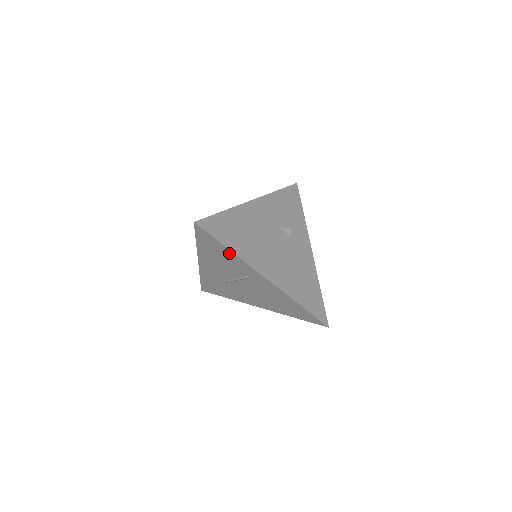
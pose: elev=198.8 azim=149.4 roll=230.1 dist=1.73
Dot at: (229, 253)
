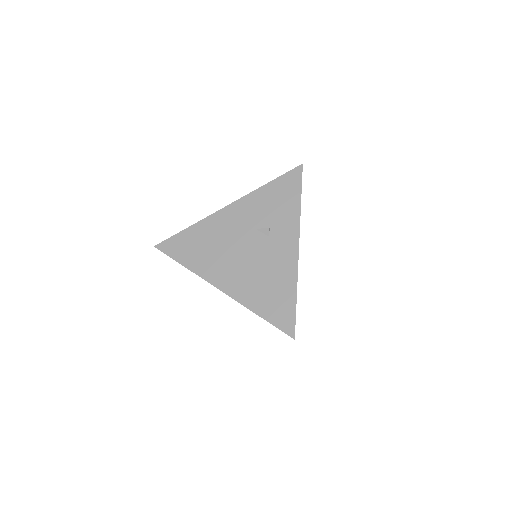
Dot at: occluded
